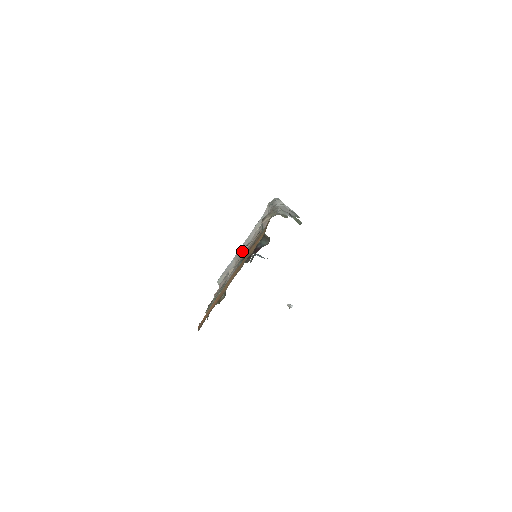
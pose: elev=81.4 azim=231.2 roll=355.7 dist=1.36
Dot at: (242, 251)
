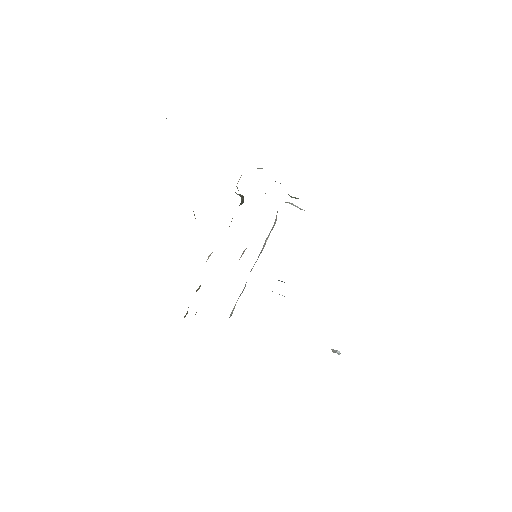
Dot at: (241, 255)
